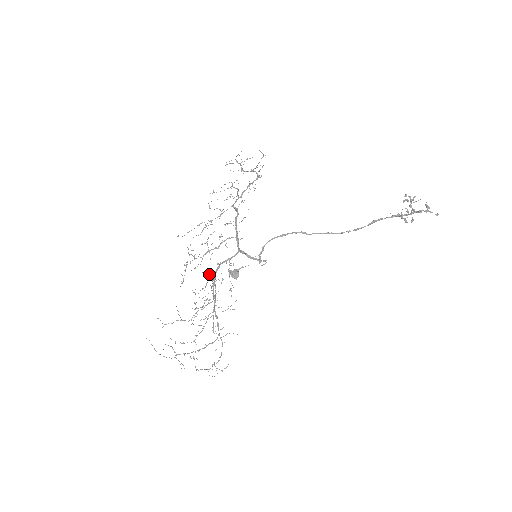
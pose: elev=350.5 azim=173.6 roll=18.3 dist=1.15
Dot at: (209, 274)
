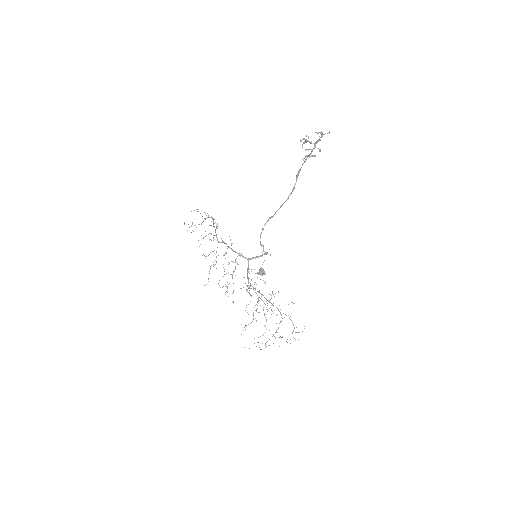
Dot at: occluded
